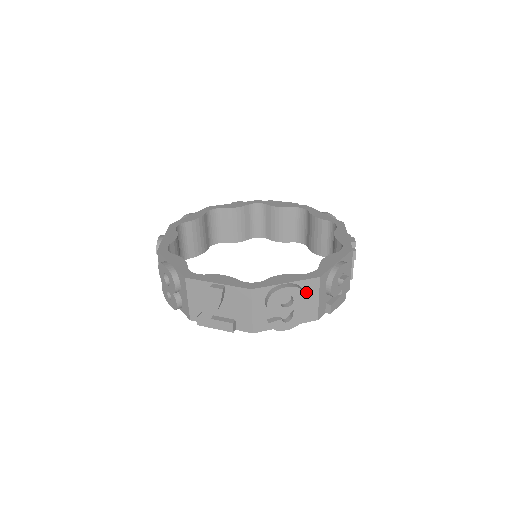
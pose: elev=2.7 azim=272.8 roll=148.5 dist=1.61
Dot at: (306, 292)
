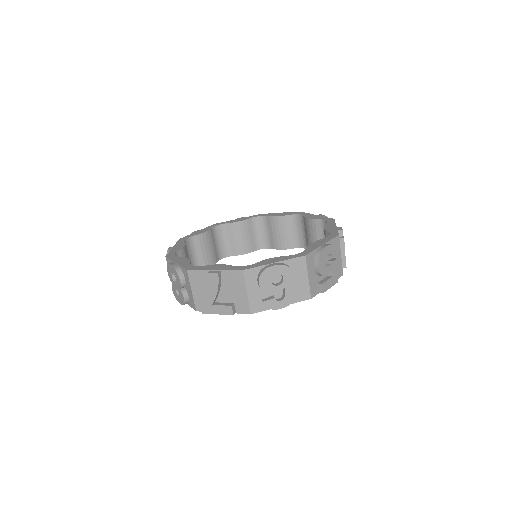
Dot at: (295, 271)
